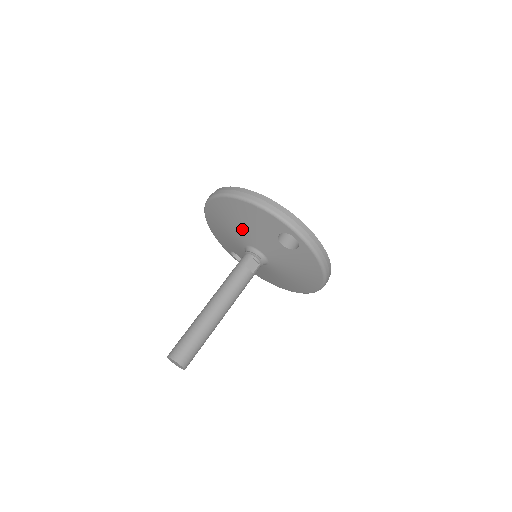
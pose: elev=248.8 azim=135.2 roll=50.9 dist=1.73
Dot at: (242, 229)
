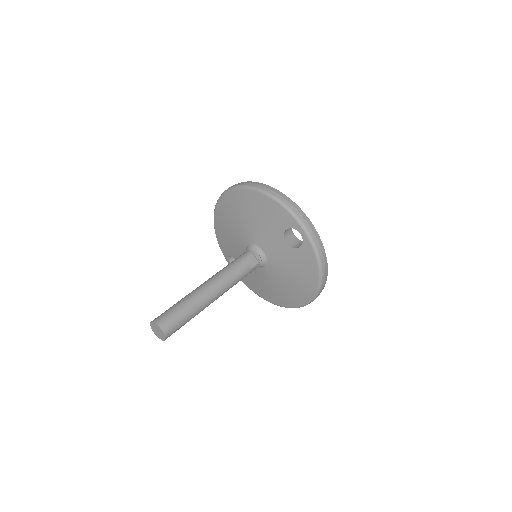
Dot at: (250, 224)
